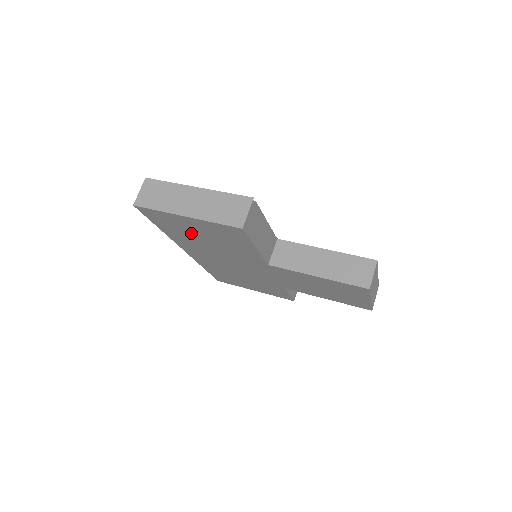
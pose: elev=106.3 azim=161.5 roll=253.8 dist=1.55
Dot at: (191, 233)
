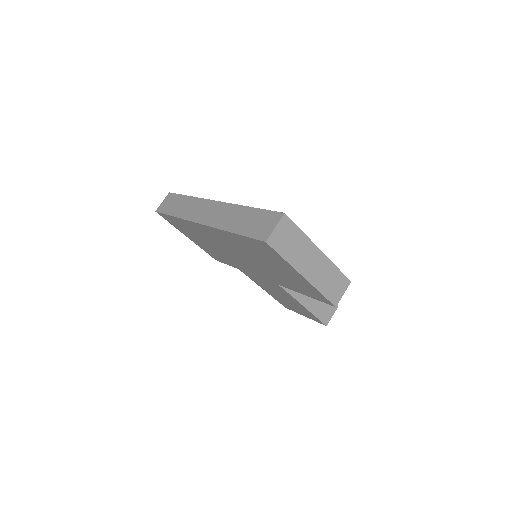
Dot at: (265, 259)
